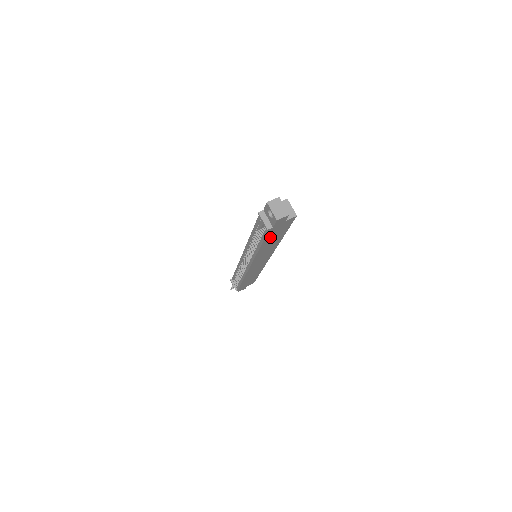
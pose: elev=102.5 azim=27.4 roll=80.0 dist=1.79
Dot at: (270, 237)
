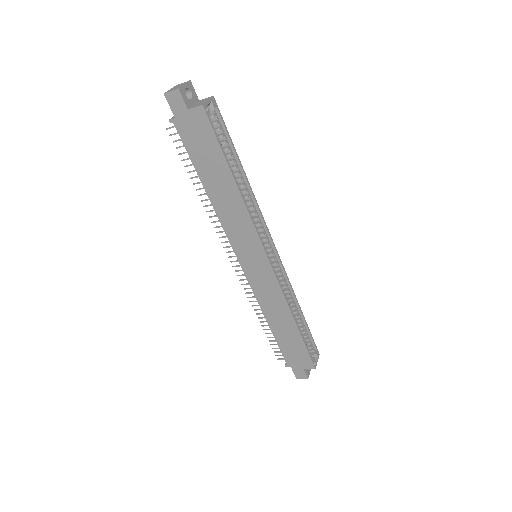
Dot at: (200, 159)
